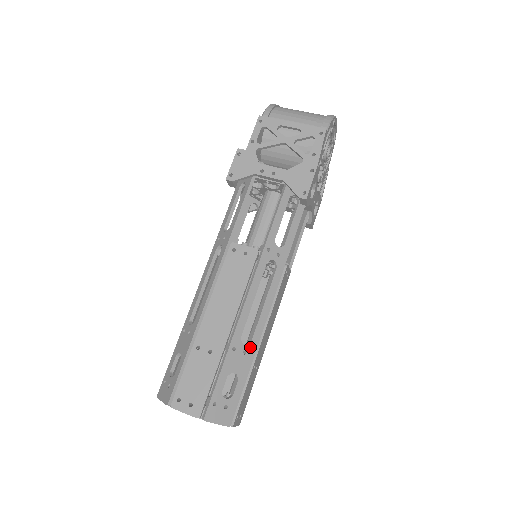
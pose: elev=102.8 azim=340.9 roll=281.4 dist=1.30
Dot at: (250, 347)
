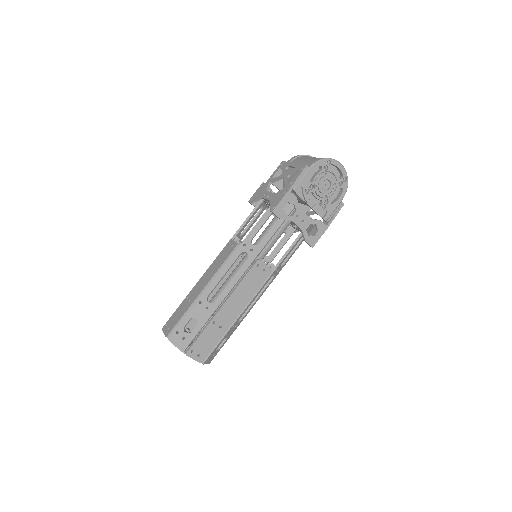
Dot at: (212, 306)
